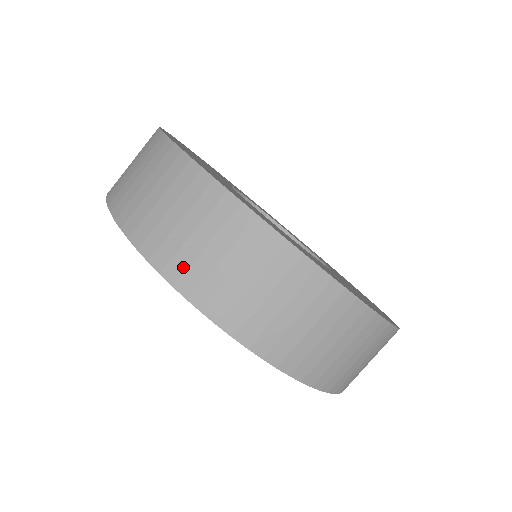
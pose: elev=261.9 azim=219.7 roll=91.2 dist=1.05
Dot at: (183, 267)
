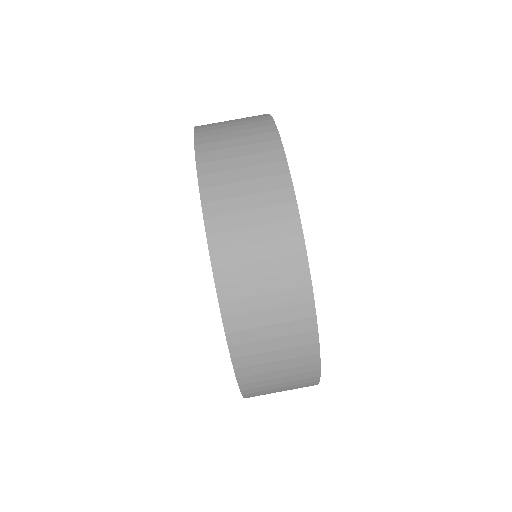
Dot at: (234, 279)
